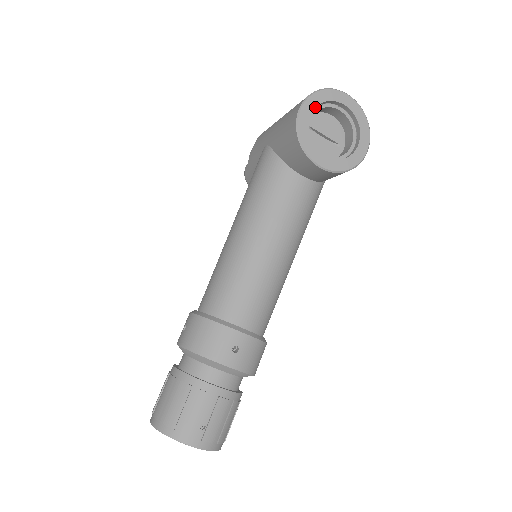
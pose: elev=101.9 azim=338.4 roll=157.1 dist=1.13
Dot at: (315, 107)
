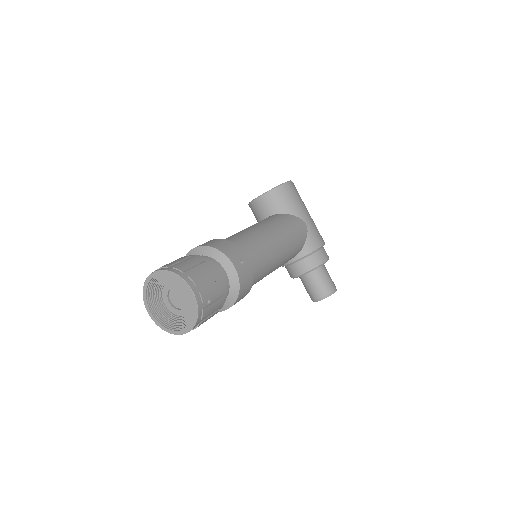
Dot at: occluded
